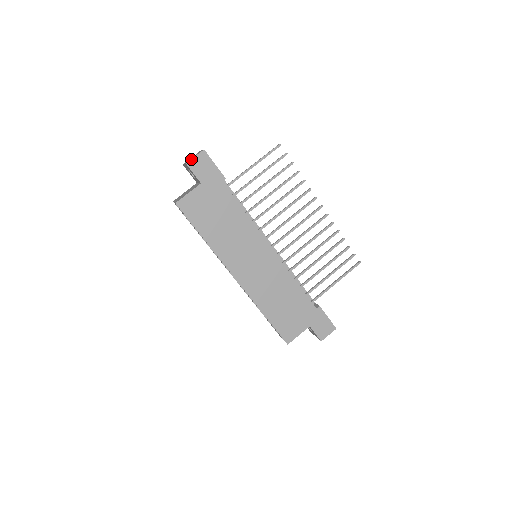
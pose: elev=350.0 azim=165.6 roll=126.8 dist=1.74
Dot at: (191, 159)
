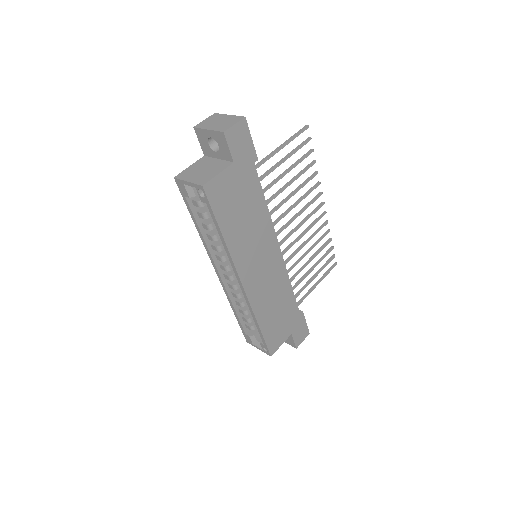
Dot at: (230, 127)
